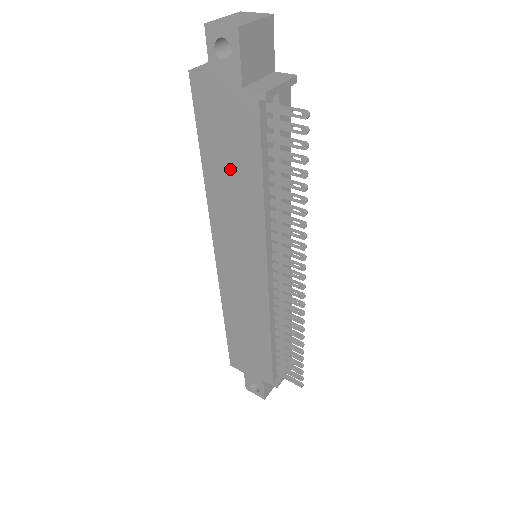
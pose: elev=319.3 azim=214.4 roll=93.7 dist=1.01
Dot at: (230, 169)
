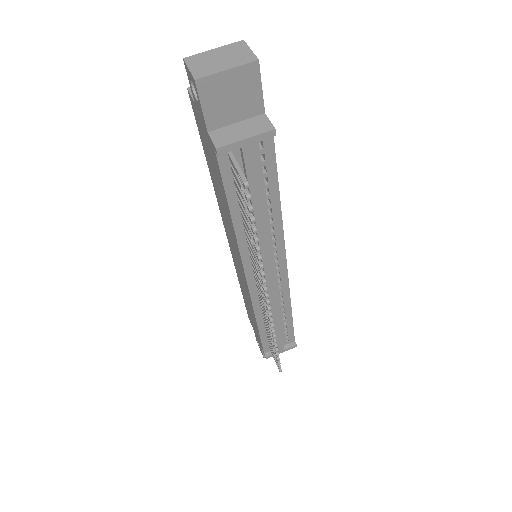
Dot at: (218, 186)
